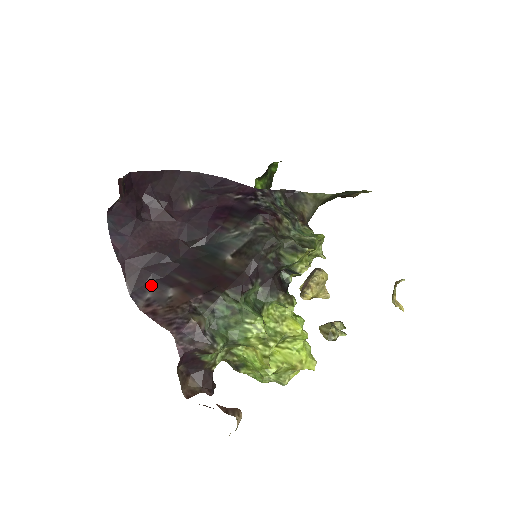
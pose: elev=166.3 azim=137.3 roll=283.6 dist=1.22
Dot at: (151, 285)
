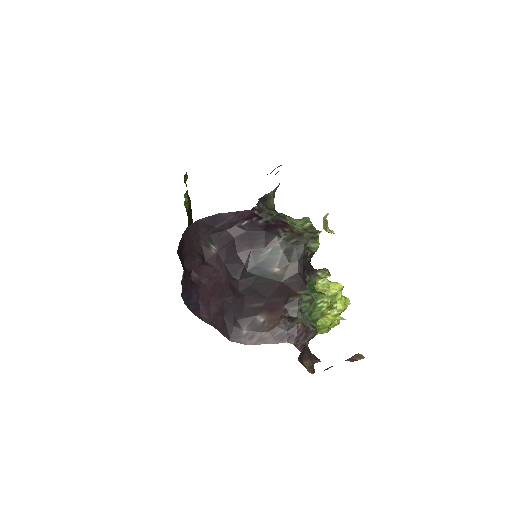
Dot at: (239, 324)
